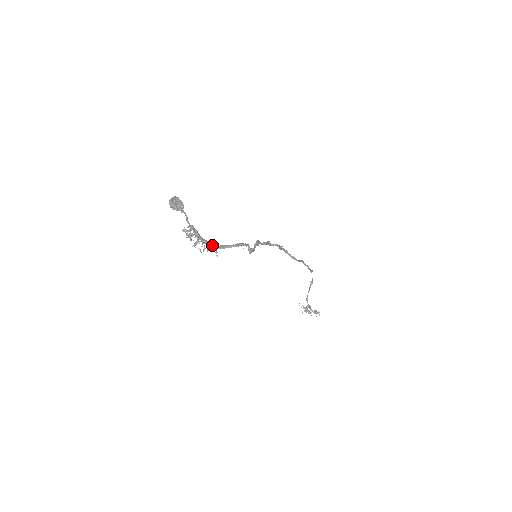
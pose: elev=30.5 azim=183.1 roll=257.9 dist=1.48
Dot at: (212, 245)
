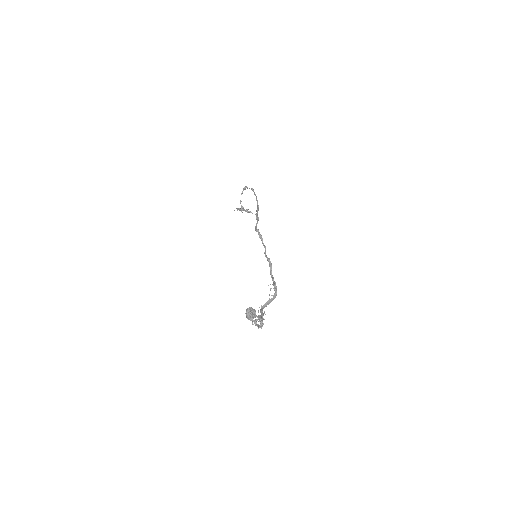
Dot at: (262, 310)
